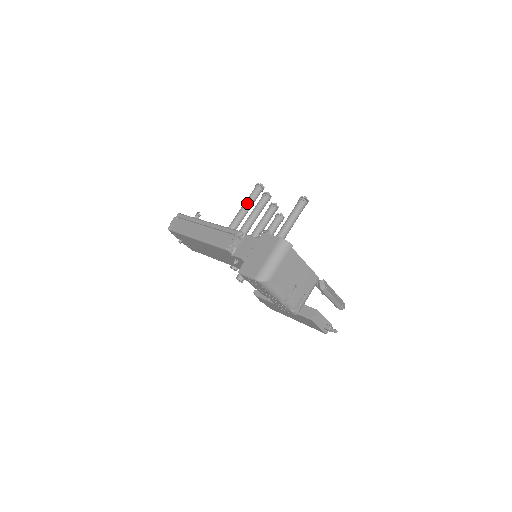
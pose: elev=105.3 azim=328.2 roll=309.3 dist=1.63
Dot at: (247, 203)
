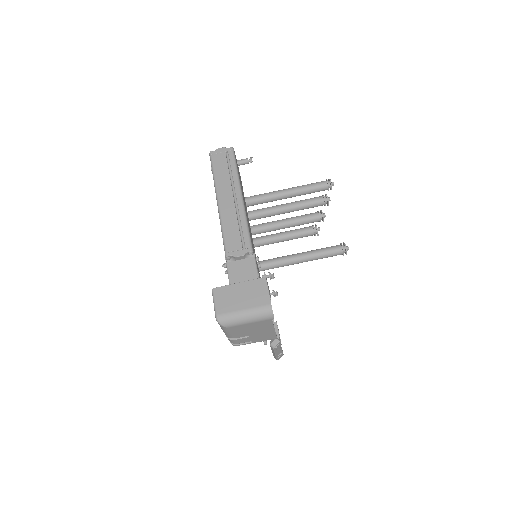
Dot at: (303, 189)
